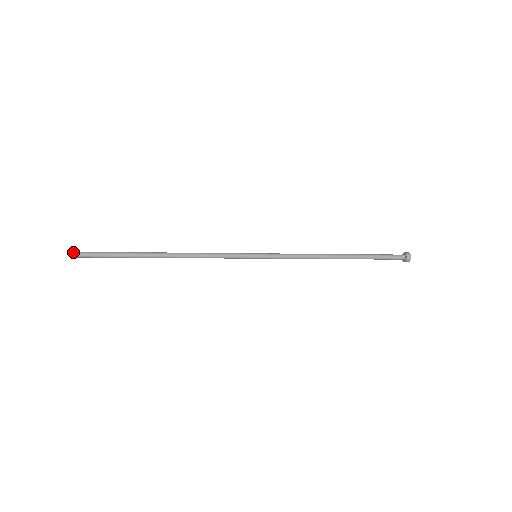
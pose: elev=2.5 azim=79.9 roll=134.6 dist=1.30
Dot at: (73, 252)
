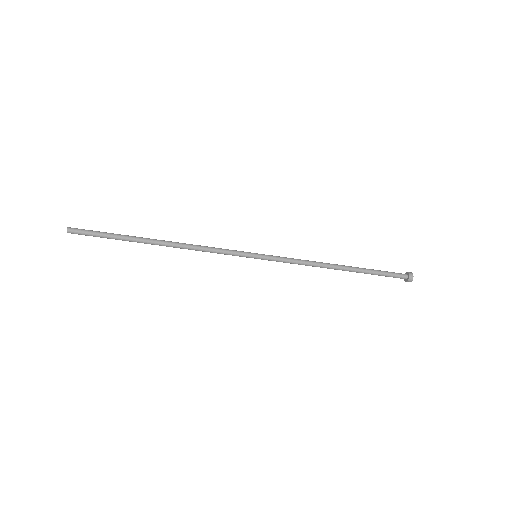
Dot at: occluded
